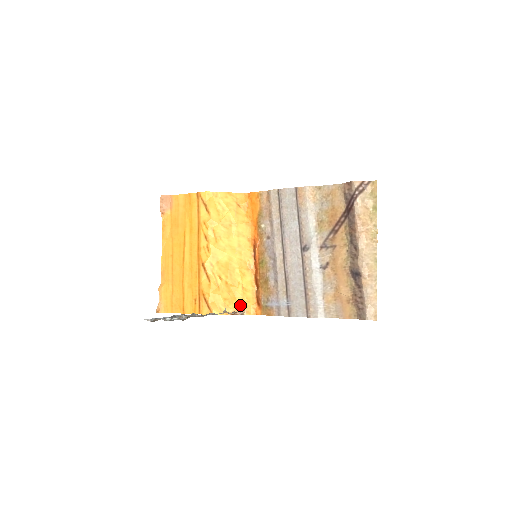
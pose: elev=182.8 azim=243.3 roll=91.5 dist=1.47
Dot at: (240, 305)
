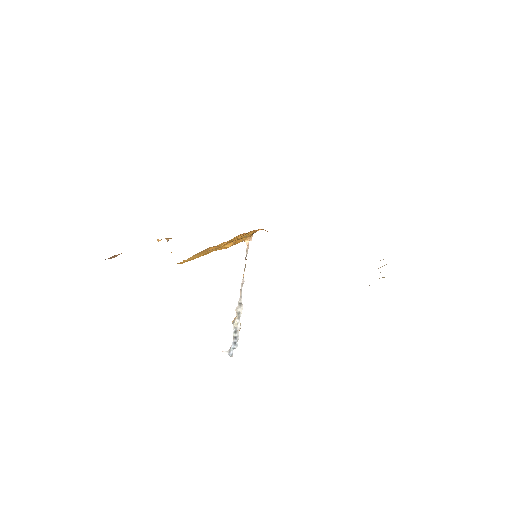
Dot at: (248, 237)
